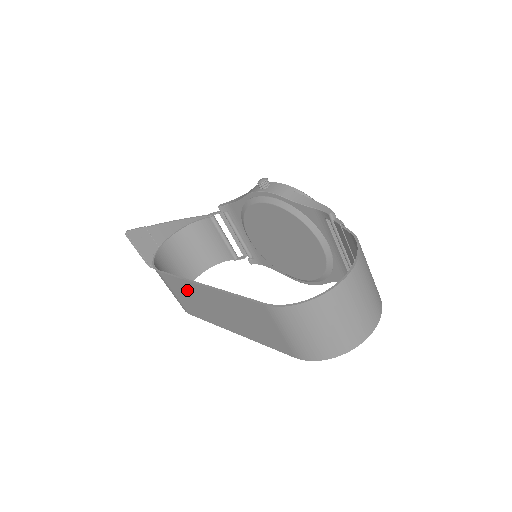
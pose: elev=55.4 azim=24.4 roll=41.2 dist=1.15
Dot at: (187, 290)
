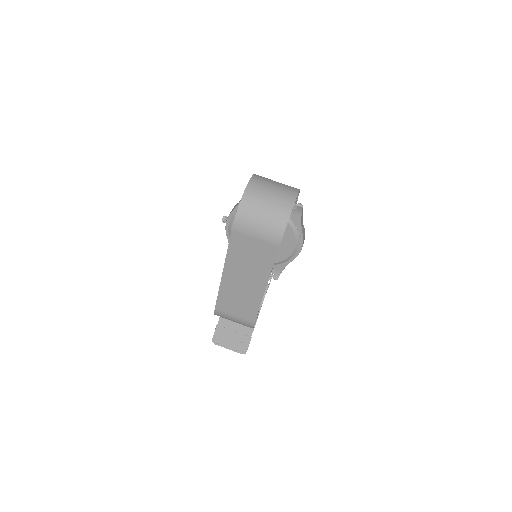
Dot at: (229, 296)
